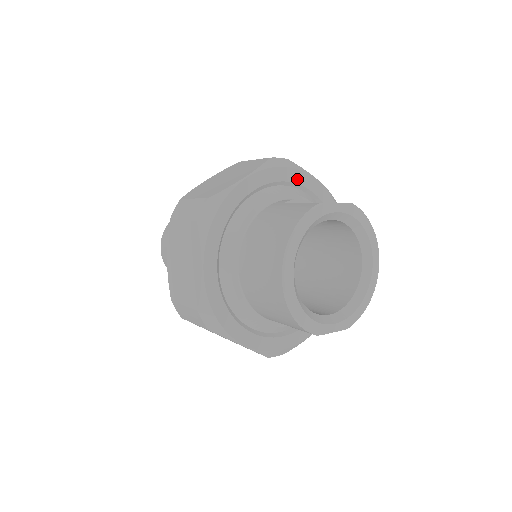
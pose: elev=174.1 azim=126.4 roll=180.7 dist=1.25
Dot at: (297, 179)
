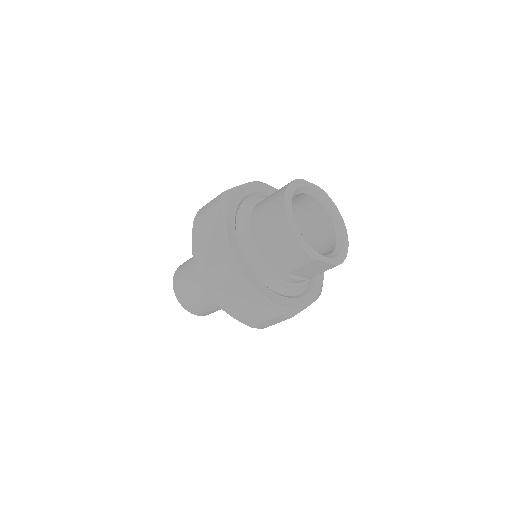
Dot at: occluded
